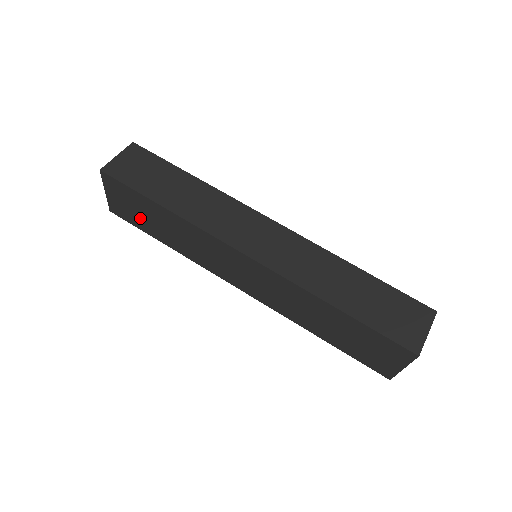
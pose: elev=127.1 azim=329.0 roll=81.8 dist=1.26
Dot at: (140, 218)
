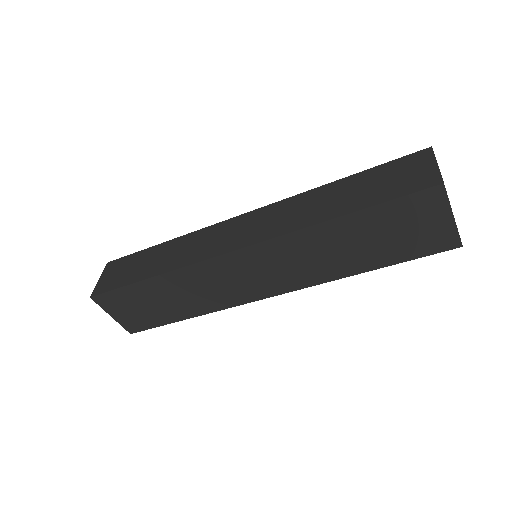
Dot at: (150, 313)
